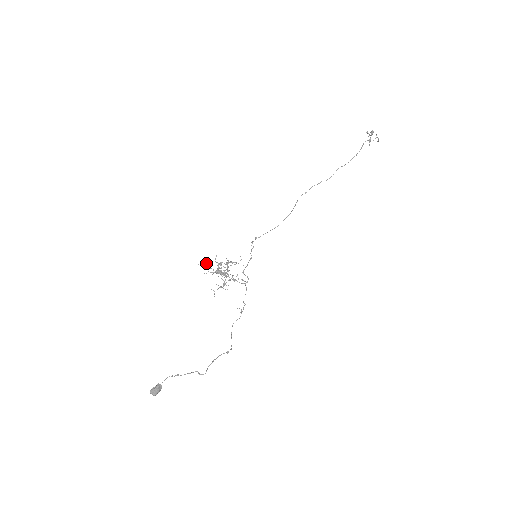
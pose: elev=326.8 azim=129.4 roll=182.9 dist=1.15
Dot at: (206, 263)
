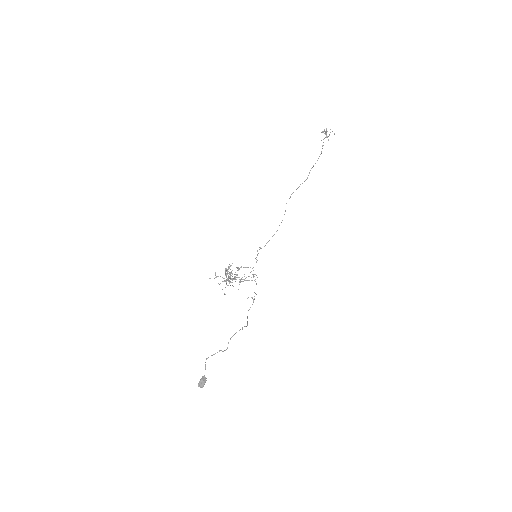
Dot at: (215, 275)
